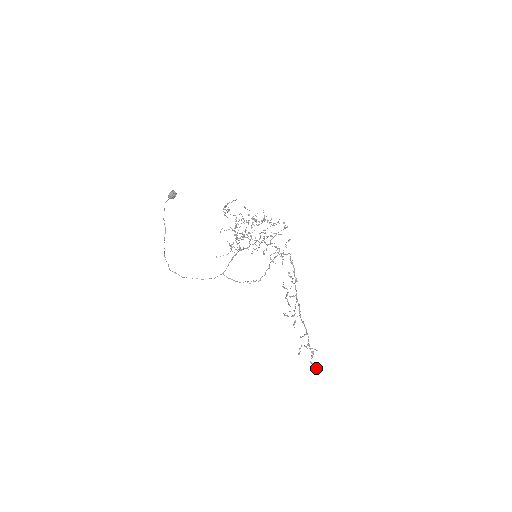
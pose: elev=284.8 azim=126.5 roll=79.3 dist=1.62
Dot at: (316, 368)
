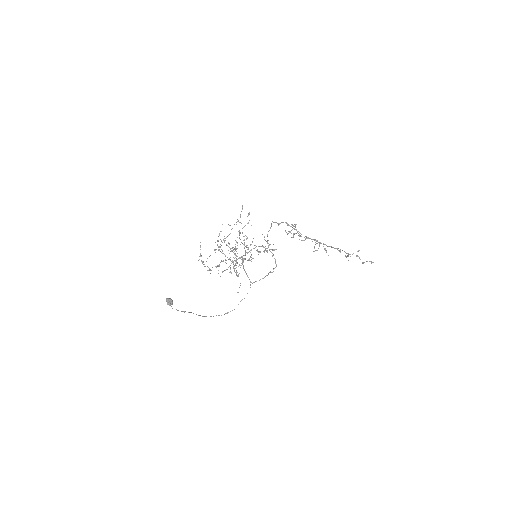
Dot at: (370, 261)
